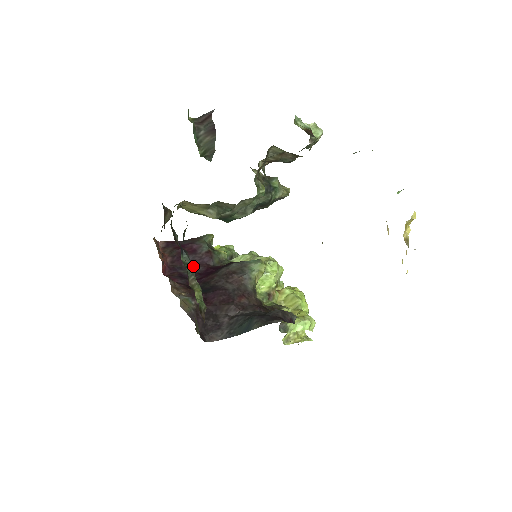
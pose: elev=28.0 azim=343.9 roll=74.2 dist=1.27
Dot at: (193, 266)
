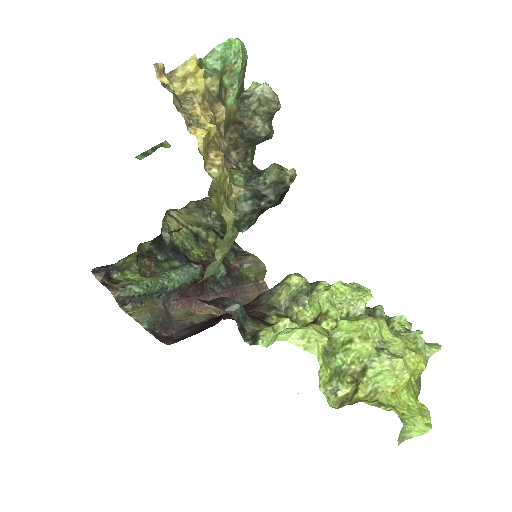
Dot at: occluded
